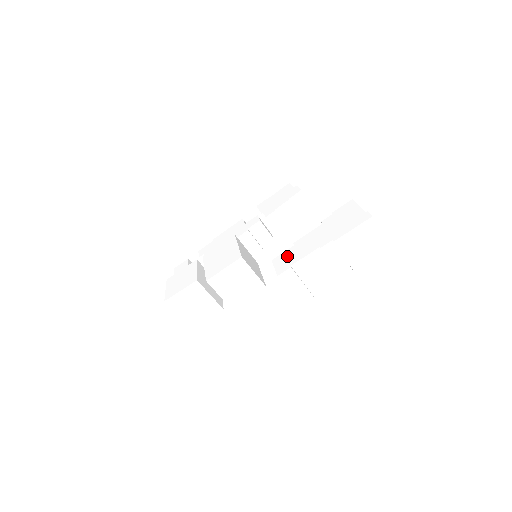
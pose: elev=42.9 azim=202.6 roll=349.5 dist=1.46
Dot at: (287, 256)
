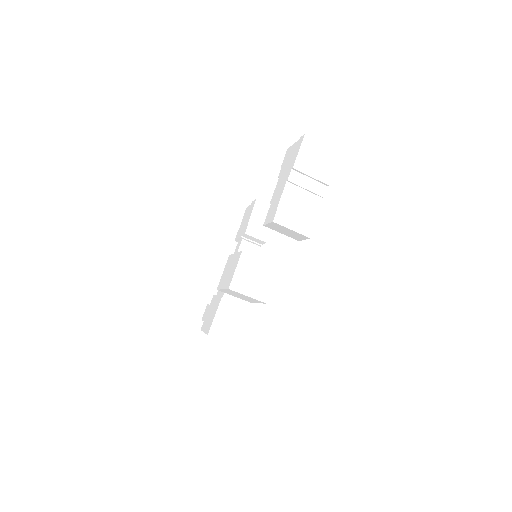
Dot at: (271, 210)
